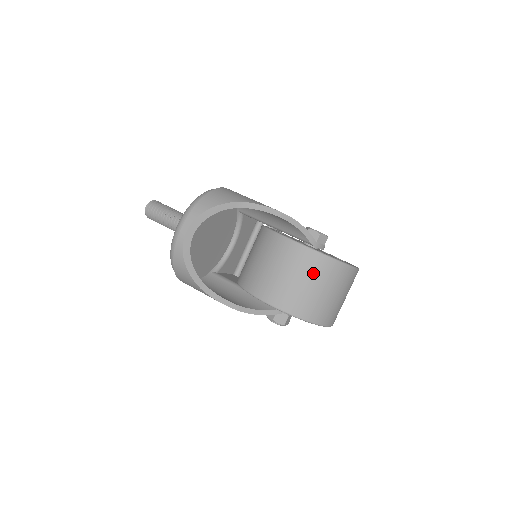
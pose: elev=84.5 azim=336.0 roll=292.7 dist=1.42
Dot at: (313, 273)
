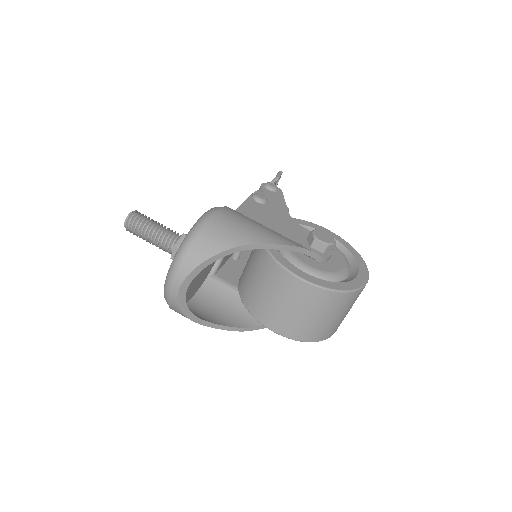
Dot at: (320, 307)
